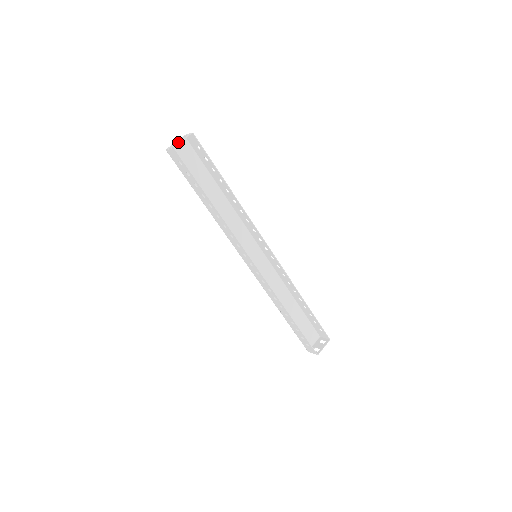
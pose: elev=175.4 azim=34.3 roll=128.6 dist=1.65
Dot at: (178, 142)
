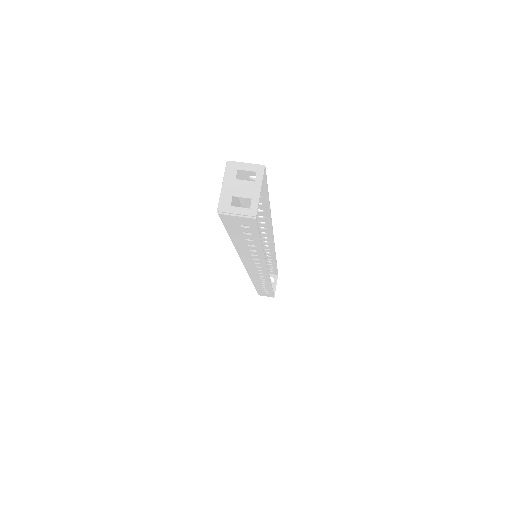
Dot at: (253, 199)
